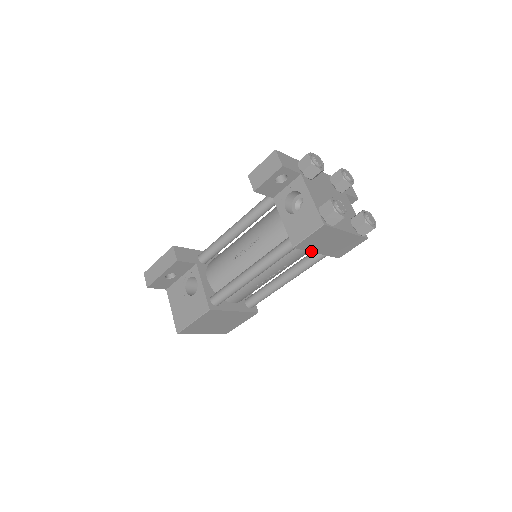
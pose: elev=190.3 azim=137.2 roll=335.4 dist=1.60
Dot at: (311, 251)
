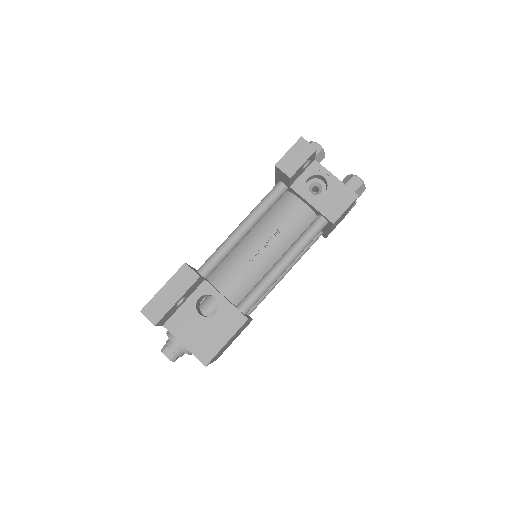
Dot at: occluded
